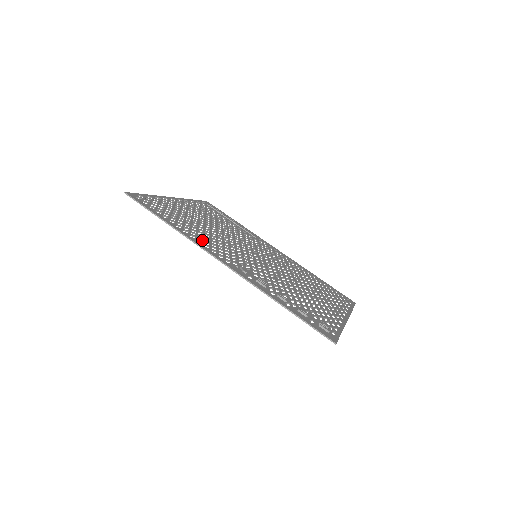
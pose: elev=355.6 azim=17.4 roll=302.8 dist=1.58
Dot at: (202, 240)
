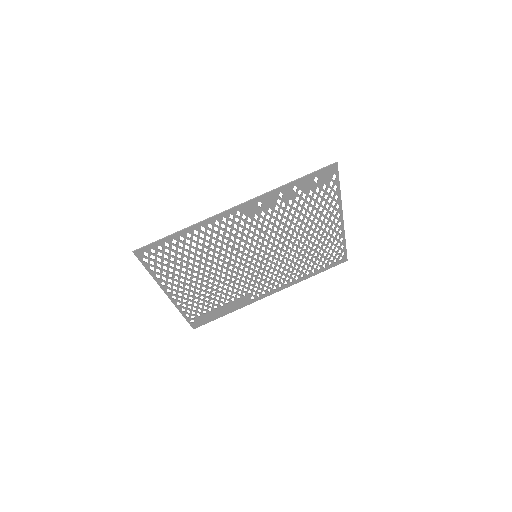
Dot at: (211, 230)
